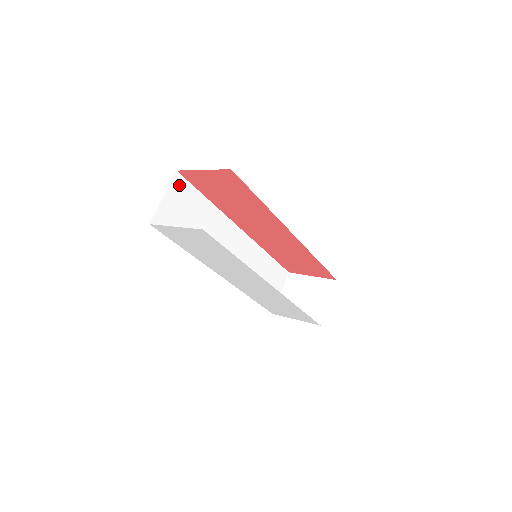
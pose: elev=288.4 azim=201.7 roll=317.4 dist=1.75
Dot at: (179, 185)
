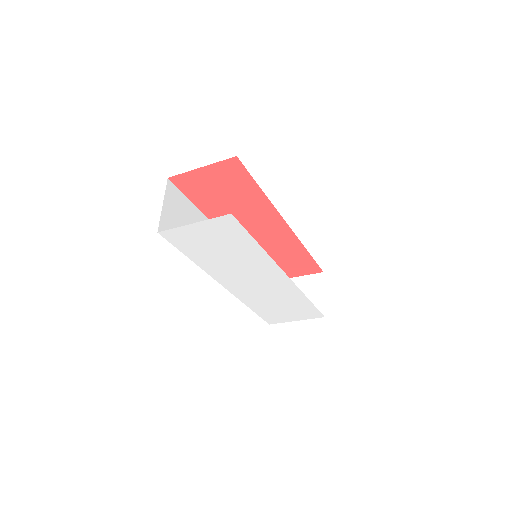
Dot at: (172, 193)
